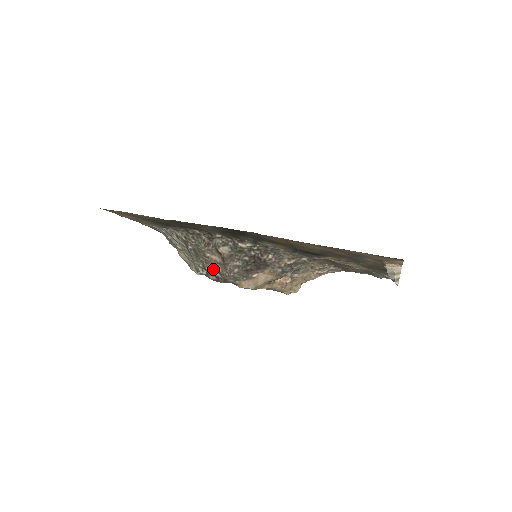
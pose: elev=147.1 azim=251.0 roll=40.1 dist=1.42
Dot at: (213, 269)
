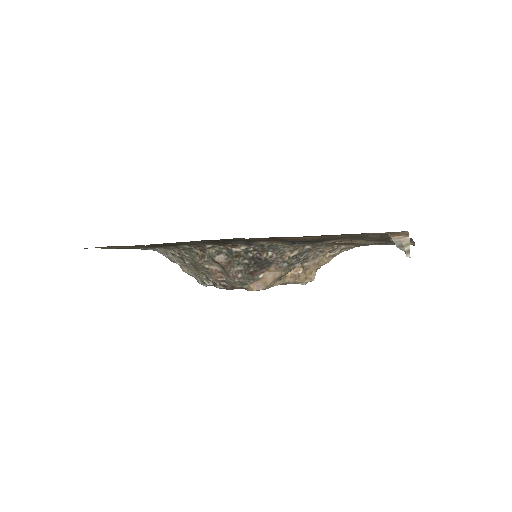
Dot at: (217, 279)
